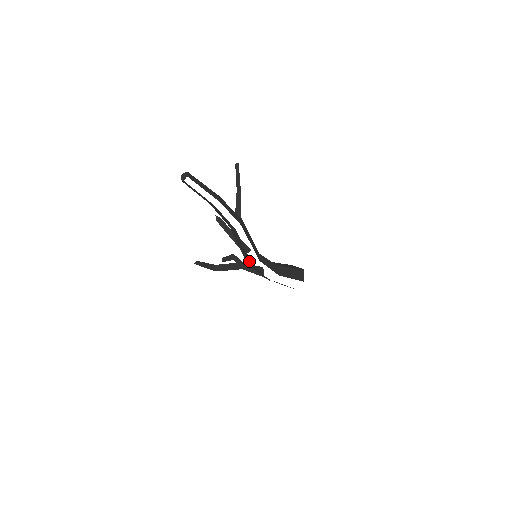
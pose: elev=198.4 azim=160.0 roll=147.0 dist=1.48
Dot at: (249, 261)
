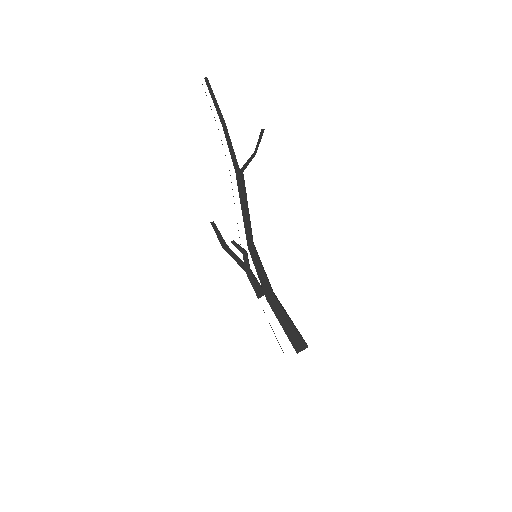
Dot at: occluded
